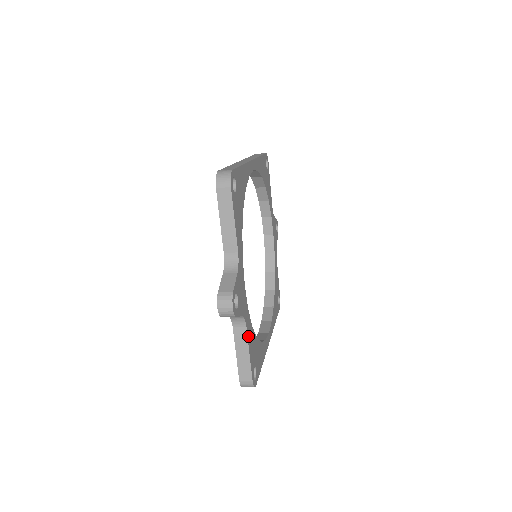
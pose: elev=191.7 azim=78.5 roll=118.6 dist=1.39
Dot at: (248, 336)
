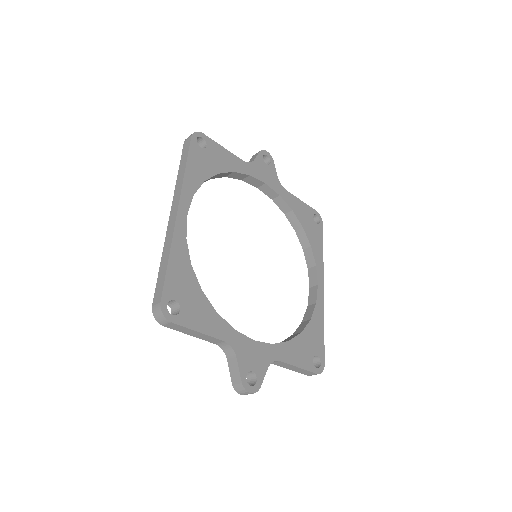
Dot at: (287, 360)
